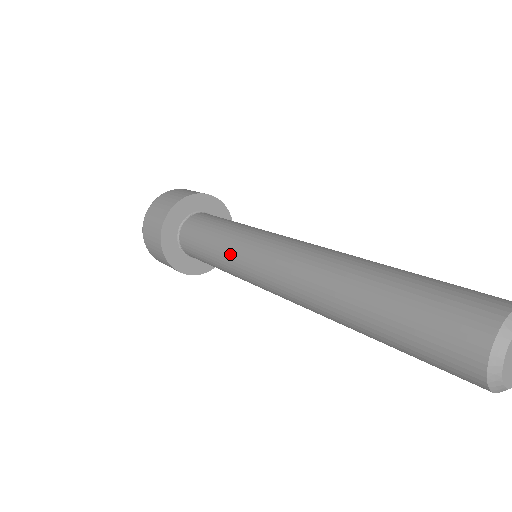
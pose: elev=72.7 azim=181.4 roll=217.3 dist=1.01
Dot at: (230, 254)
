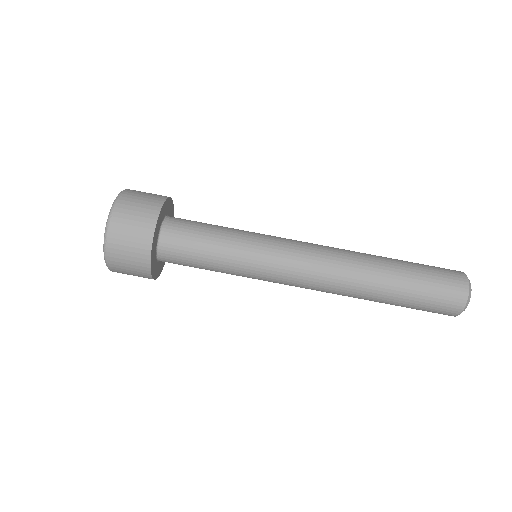
Dot at: (251, 250)
